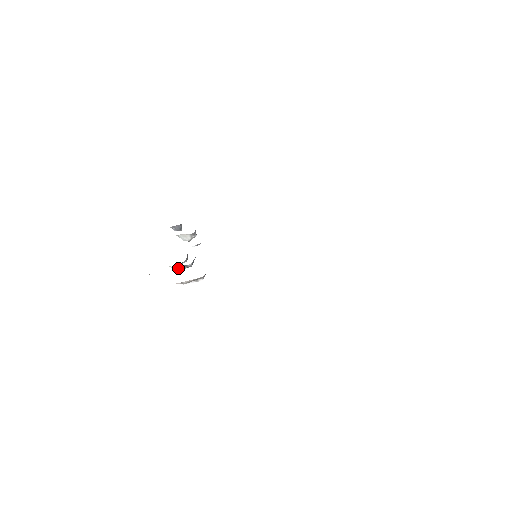
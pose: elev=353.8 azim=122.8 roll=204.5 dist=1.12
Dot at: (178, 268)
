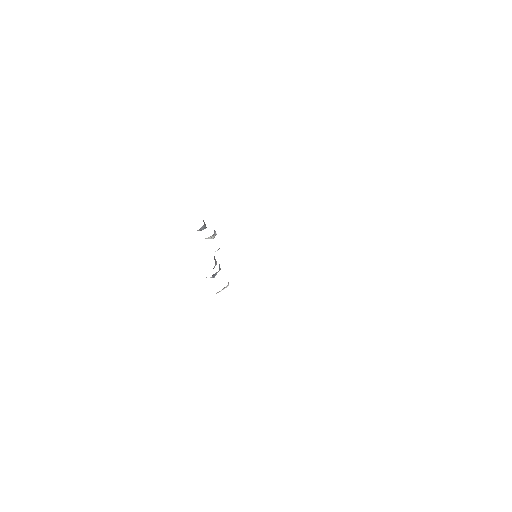
Dot at: (212, 277)
